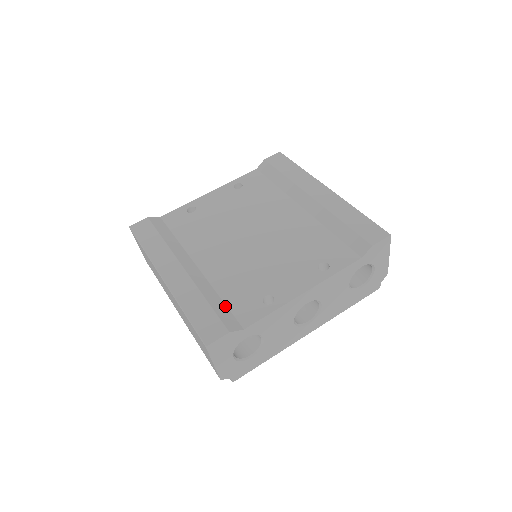
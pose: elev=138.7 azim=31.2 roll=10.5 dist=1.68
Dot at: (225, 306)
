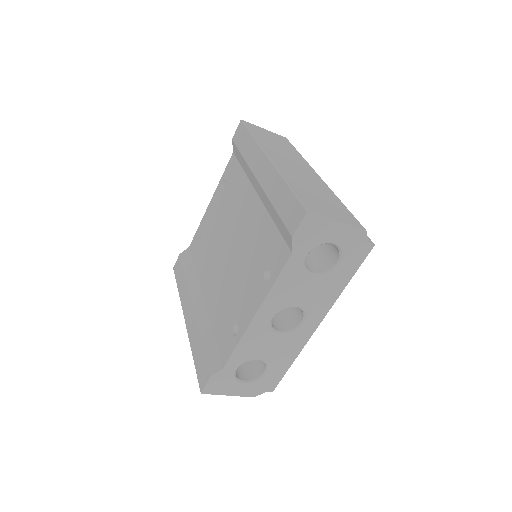
Dot at: (214, 343)
